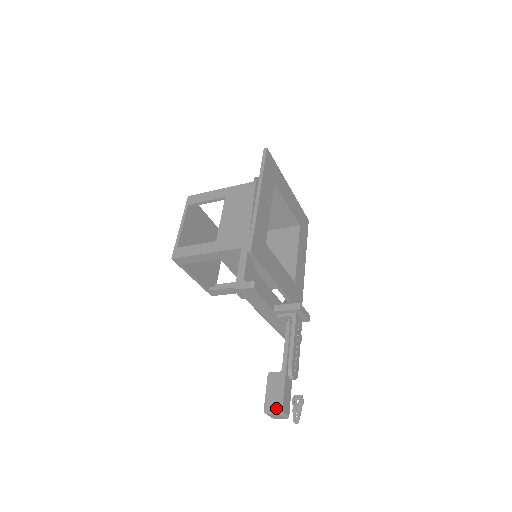
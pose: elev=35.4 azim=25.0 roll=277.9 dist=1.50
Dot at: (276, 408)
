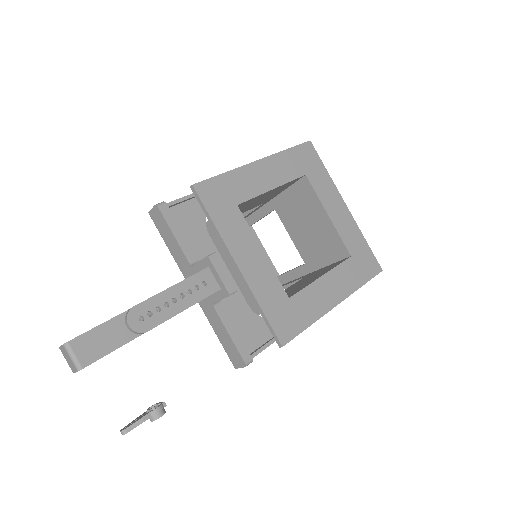
Dot at: (70, 340)
